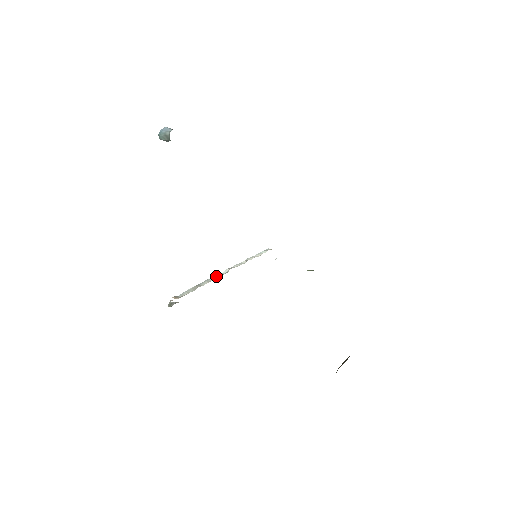
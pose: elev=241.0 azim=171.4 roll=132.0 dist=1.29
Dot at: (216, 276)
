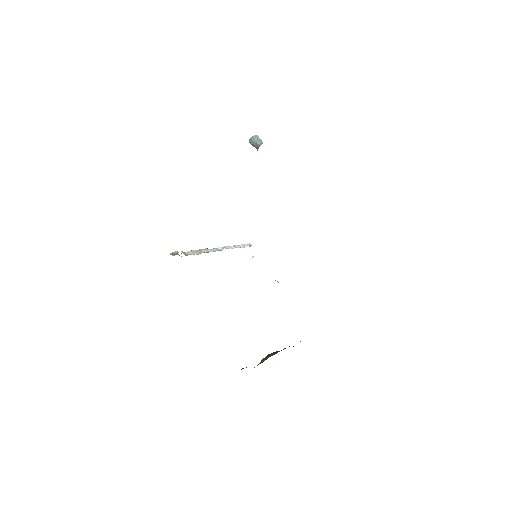
Dot at: (212, 249)
